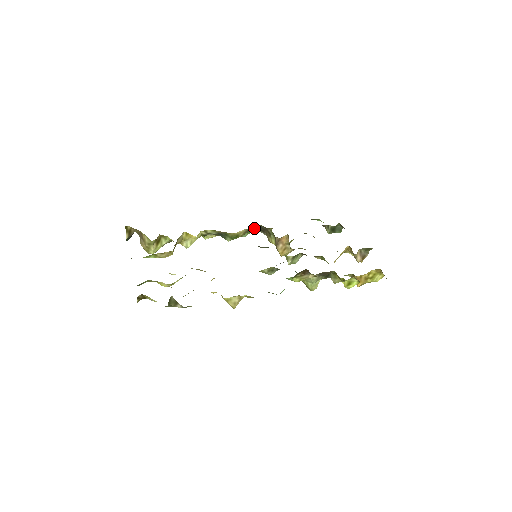
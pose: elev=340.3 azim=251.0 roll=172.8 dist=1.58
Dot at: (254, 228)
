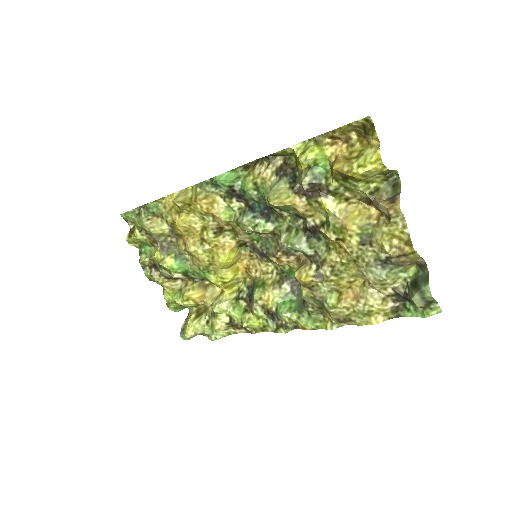
Dot at: (298, 304)
